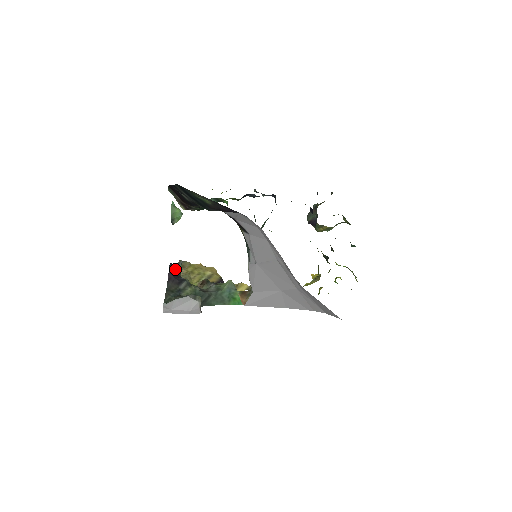
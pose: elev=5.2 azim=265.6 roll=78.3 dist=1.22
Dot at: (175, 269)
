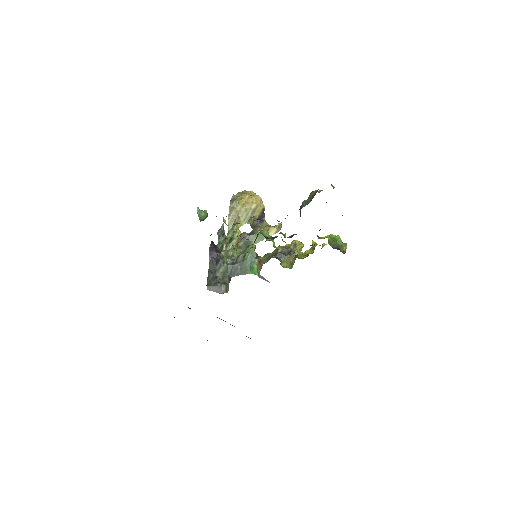
Dot at: (219, 234)
